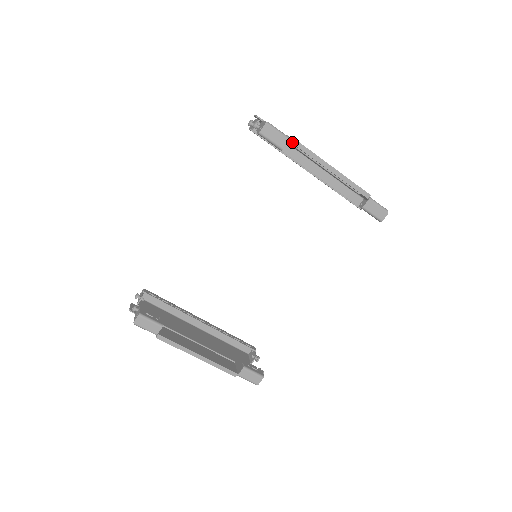
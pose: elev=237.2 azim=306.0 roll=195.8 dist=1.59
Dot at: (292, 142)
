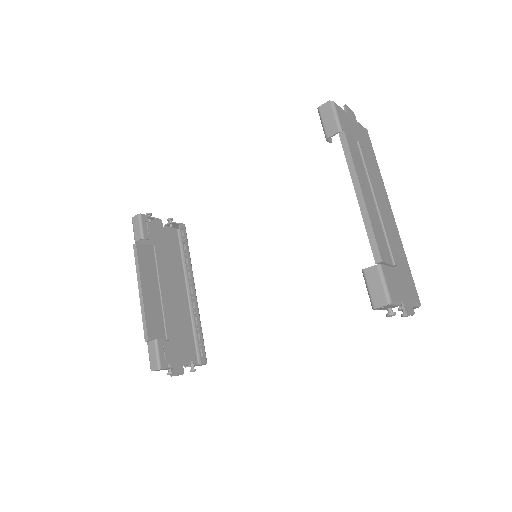
Dot at: (340, 136)
